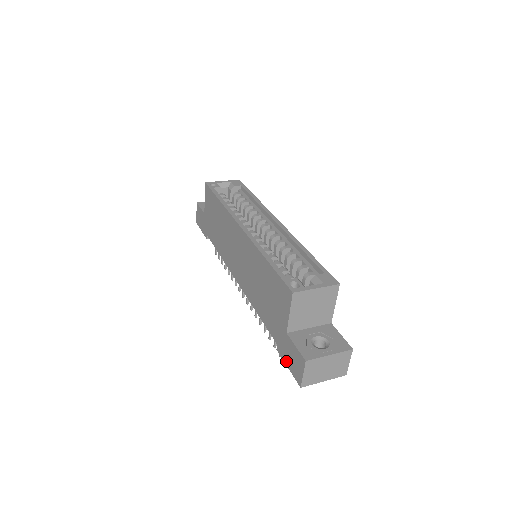
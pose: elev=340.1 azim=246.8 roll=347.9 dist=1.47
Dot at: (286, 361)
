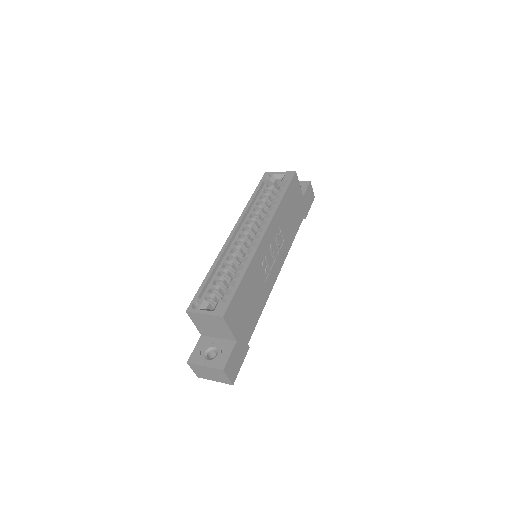
Dot at: occluded
